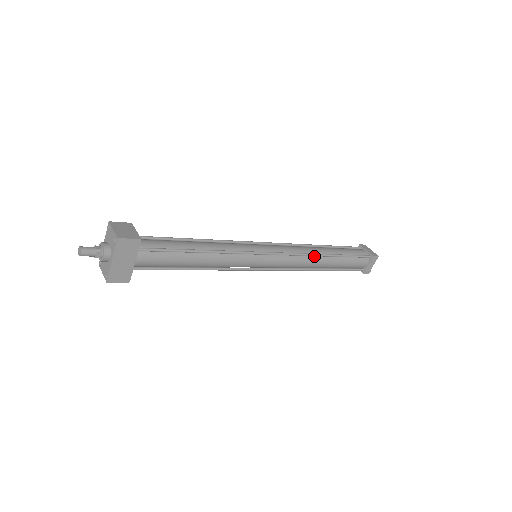
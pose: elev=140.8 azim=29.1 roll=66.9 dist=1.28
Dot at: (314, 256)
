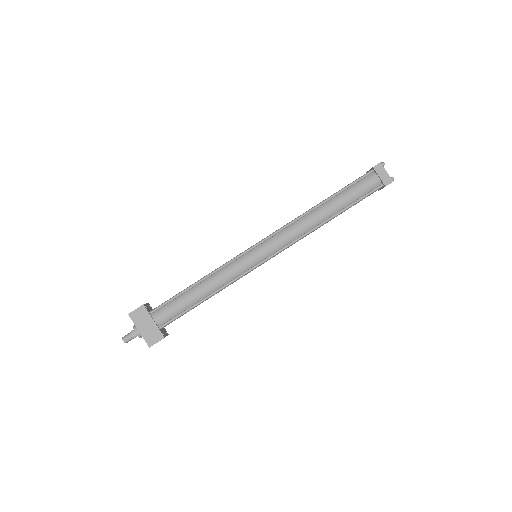
Dot at: (306, 216)
